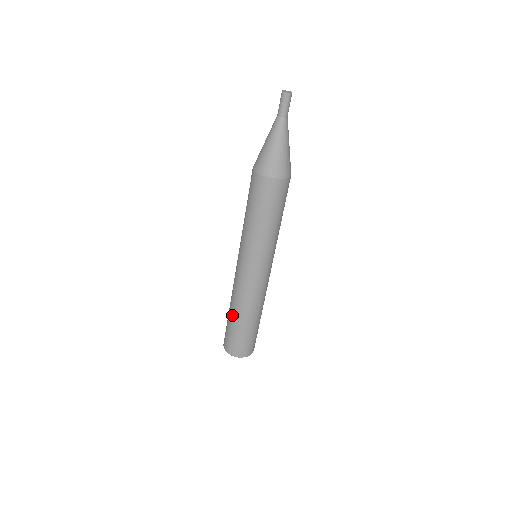
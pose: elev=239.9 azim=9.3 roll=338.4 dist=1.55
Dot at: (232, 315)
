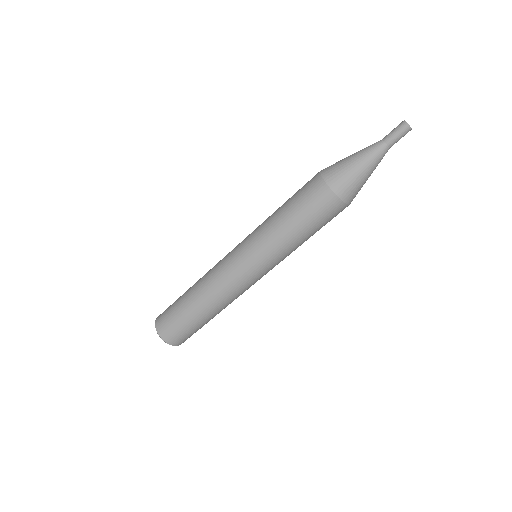
Dot at: (189, 291)
